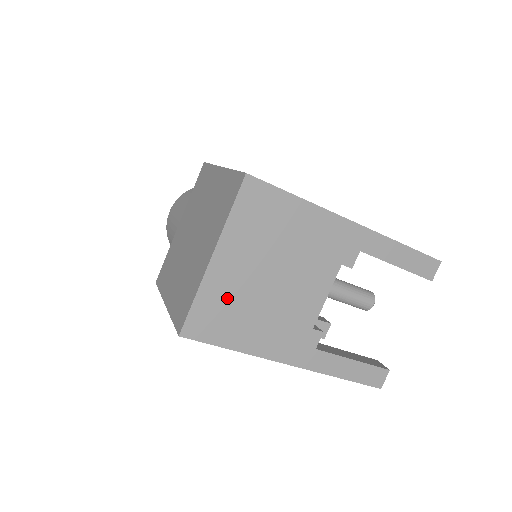
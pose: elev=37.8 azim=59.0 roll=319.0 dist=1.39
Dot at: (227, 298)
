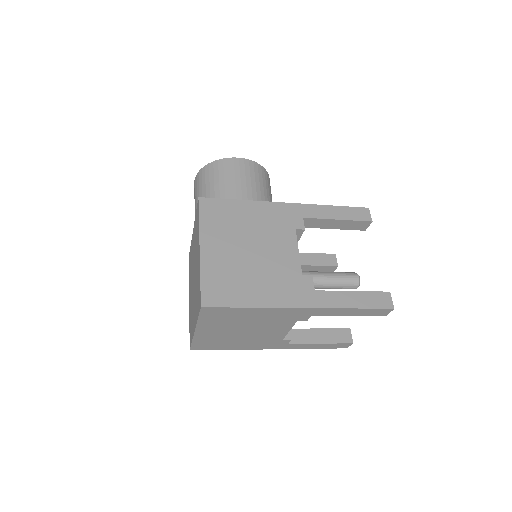
Dot at: (214, 339)
